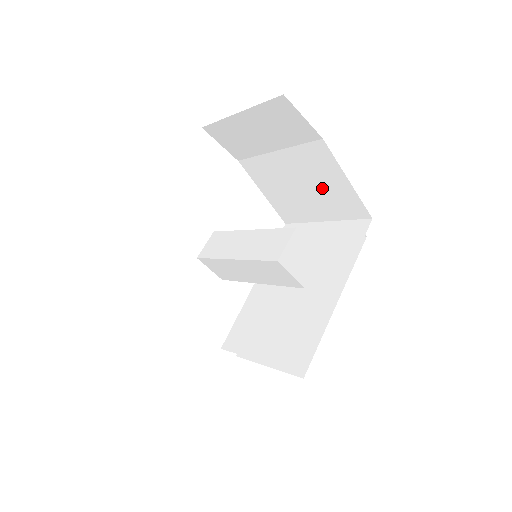
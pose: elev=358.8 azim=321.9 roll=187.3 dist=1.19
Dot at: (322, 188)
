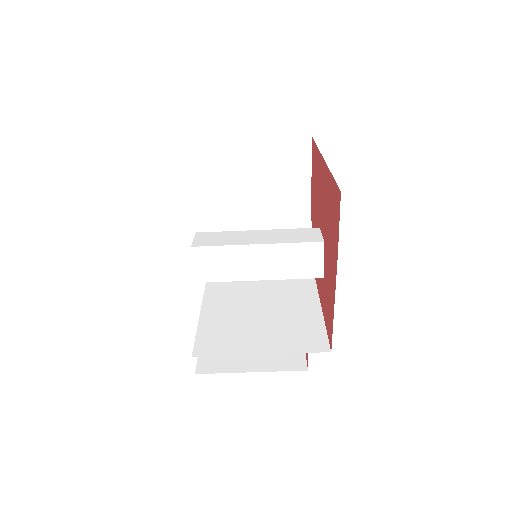
Dot at: (281, 228)
